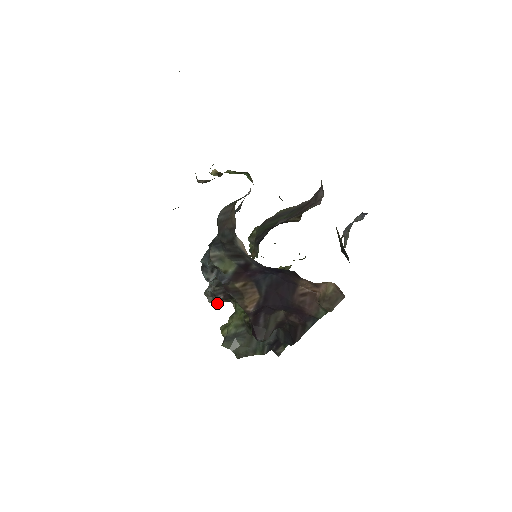
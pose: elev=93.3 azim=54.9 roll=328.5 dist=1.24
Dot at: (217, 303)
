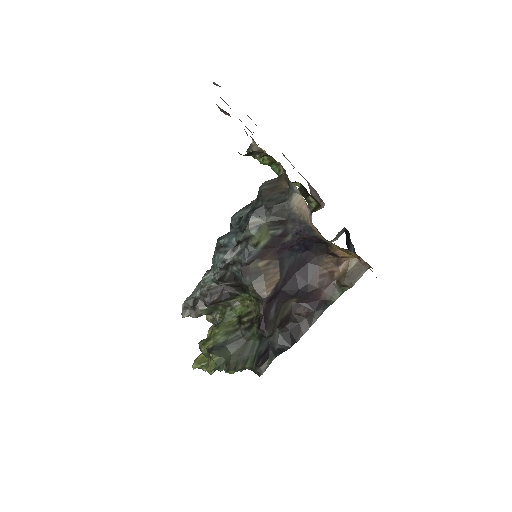
Dot at: (194, 317)
